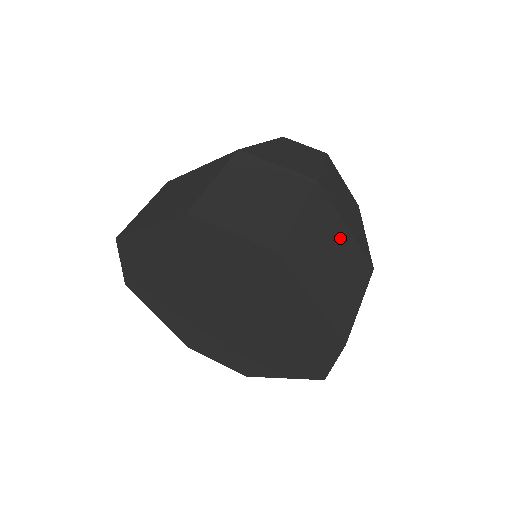
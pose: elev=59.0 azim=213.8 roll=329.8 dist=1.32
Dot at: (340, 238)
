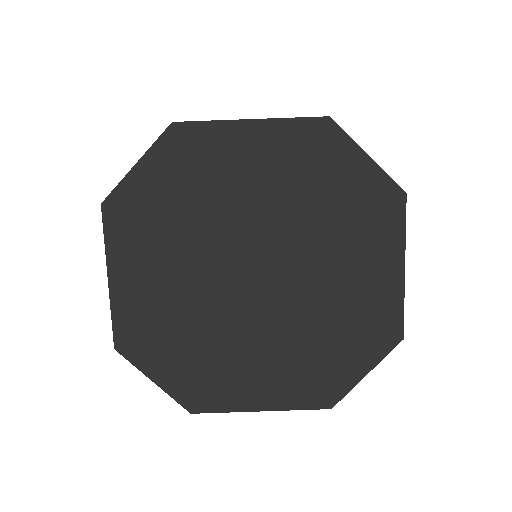
Dot at: occluded
